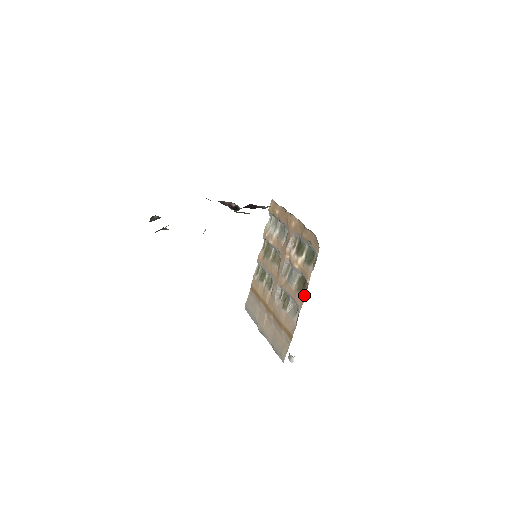
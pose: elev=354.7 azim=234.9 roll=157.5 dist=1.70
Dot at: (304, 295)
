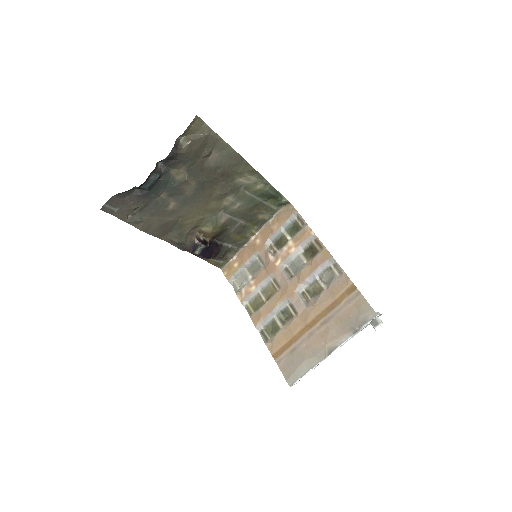
Dot at: (322, 247)
